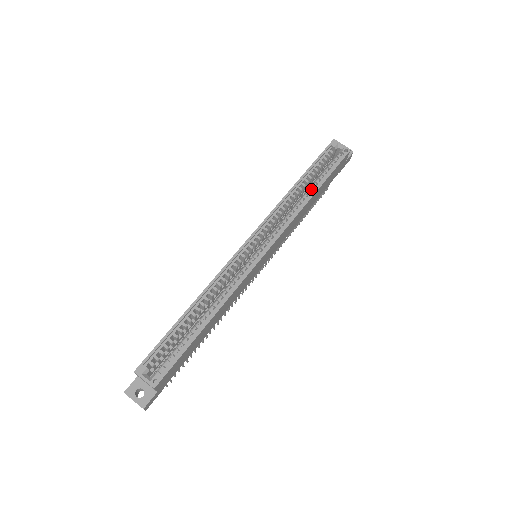
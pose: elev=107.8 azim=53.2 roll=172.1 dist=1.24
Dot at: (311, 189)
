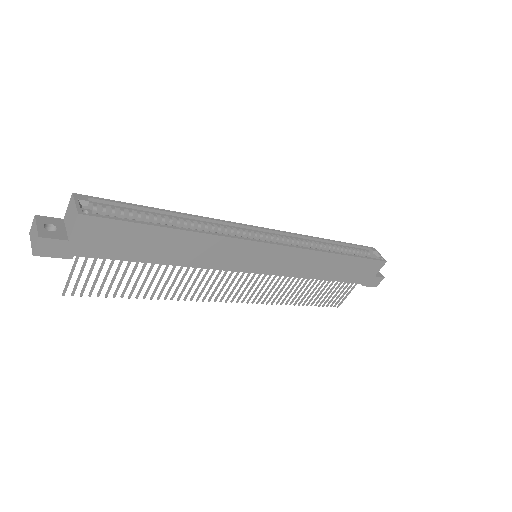
Dot at: occluded
